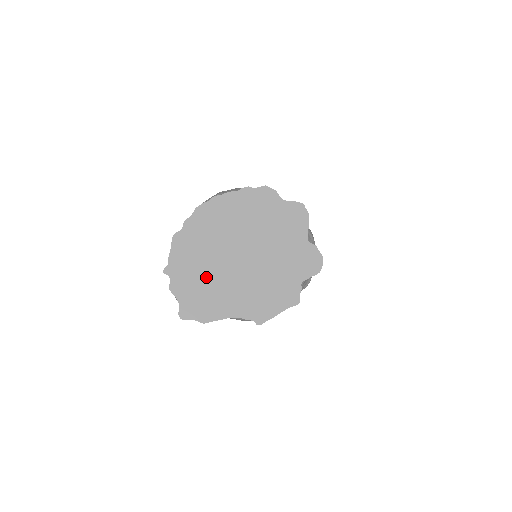
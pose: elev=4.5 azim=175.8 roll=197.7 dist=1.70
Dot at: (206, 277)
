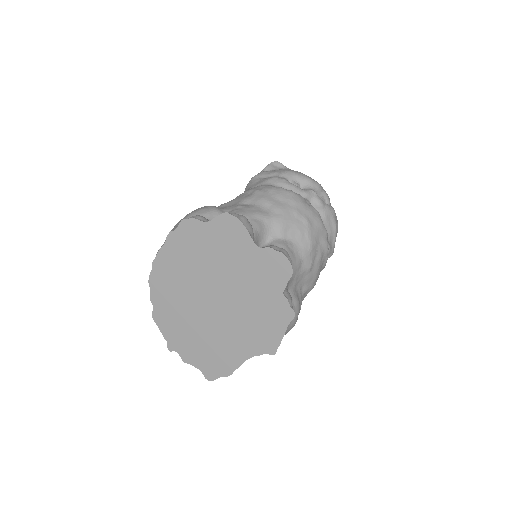
Dot at: (201, 336)
